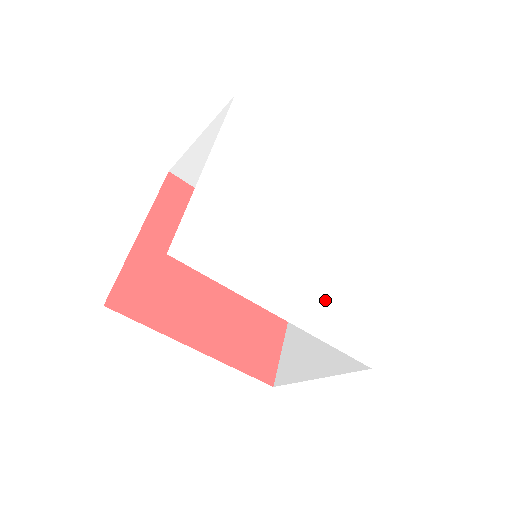
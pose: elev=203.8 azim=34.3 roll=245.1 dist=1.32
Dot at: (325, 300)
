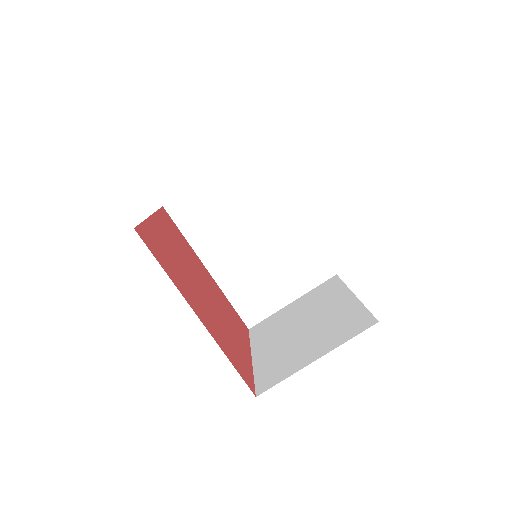
Dot at: occluded
